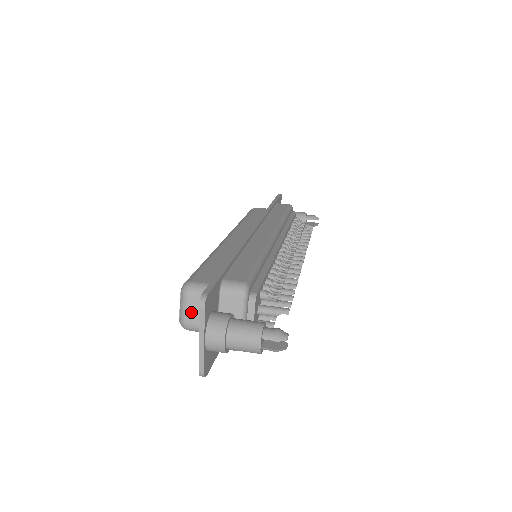
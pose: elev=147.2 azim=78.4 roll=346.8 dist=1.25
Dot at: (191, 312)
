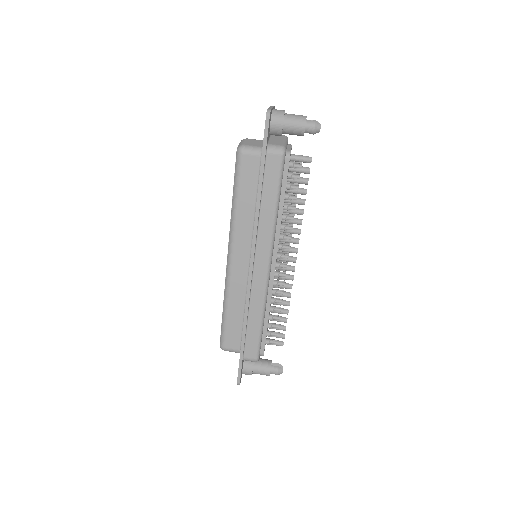
Dot at: occluded
